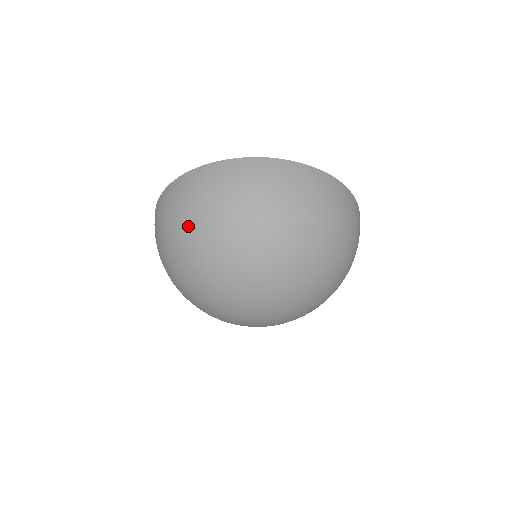
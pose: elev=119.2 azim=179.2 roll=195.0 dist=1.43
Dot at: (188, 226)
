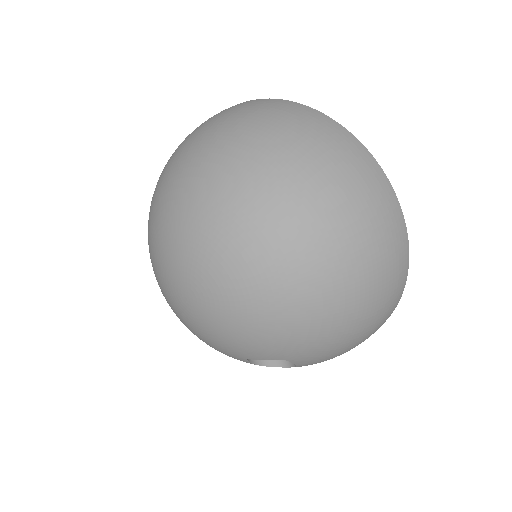
Dot at: occluded
